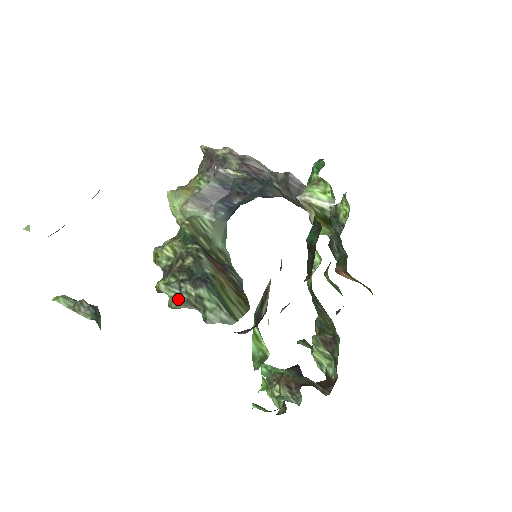
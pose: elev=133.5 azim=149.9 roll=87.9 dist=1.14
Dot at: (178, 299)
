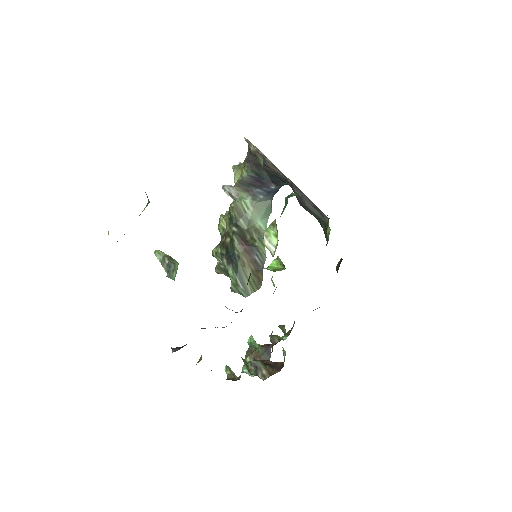
Dot at: (219, 267)
